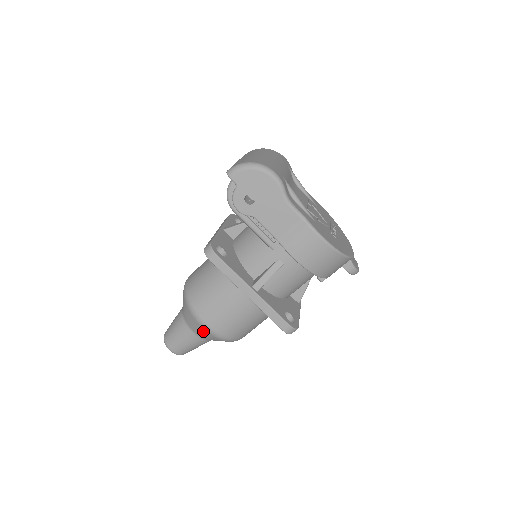
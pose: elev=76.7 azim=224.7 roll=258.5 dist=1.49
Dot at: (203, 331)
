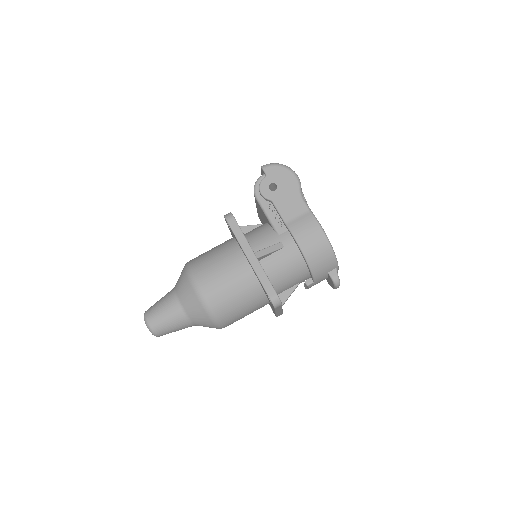
Dot at: (192, 296)
